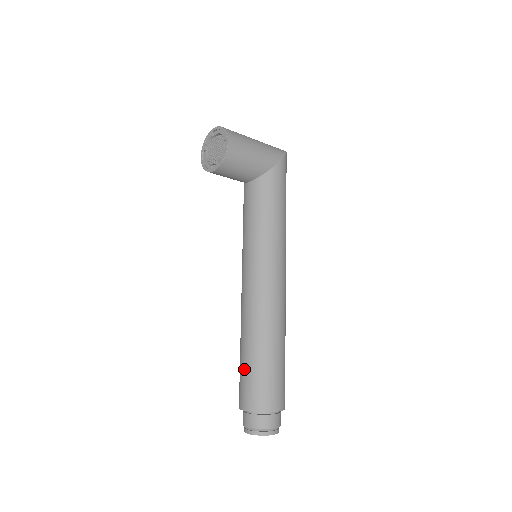
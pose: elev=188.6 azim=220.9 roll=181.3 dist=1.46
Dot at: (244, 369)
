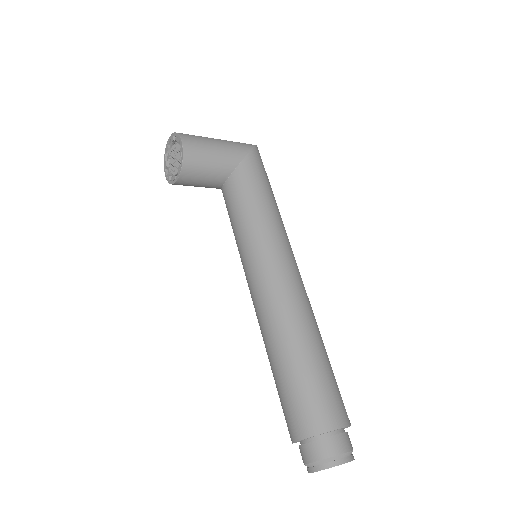
Dot at: (281, 388)
